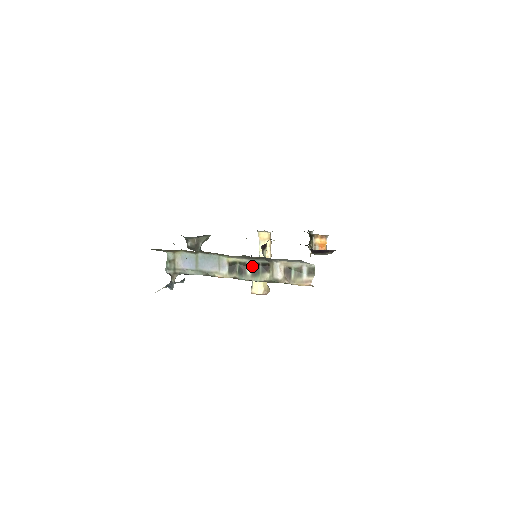
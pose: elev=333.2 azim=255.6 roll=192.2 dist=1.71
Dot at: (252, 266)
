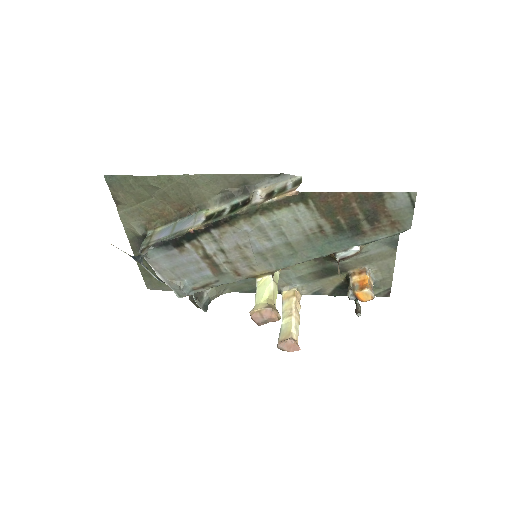
Dot at: (231, 209)
